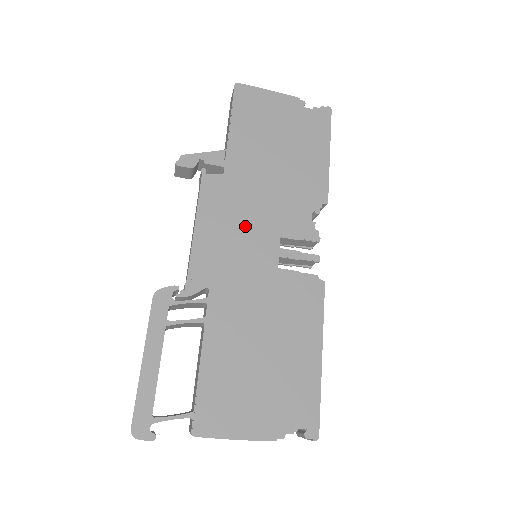
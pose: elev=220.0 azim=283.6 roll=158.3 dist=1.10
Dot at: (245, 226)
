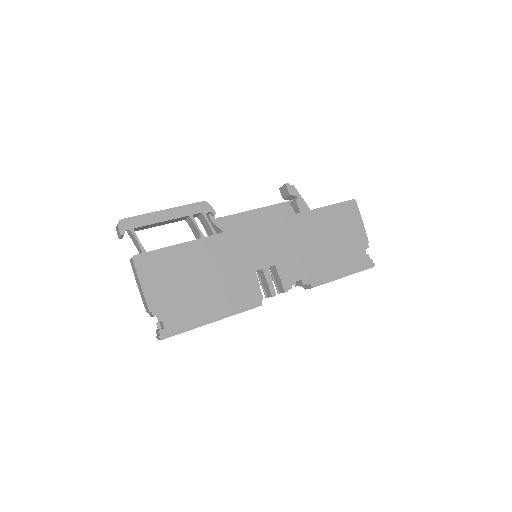
Dot at: (271, 240)
